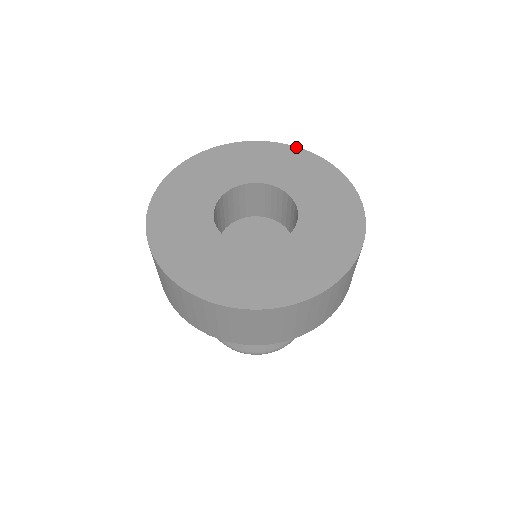
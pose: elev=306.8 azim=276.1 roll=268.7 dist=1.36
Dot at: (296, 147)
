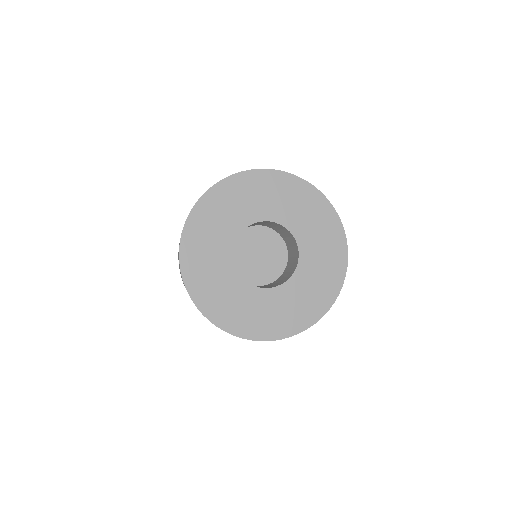
Dot at: (326, 198)
